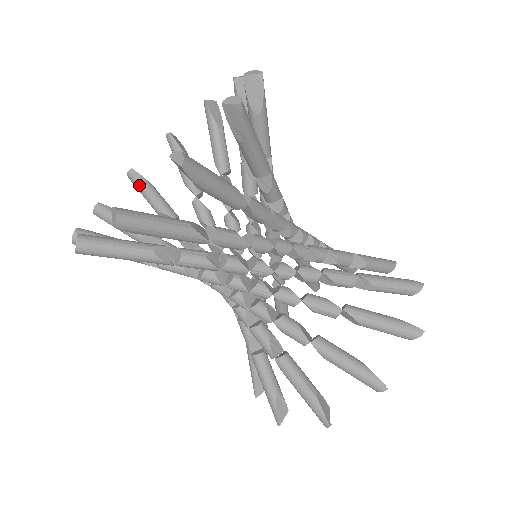
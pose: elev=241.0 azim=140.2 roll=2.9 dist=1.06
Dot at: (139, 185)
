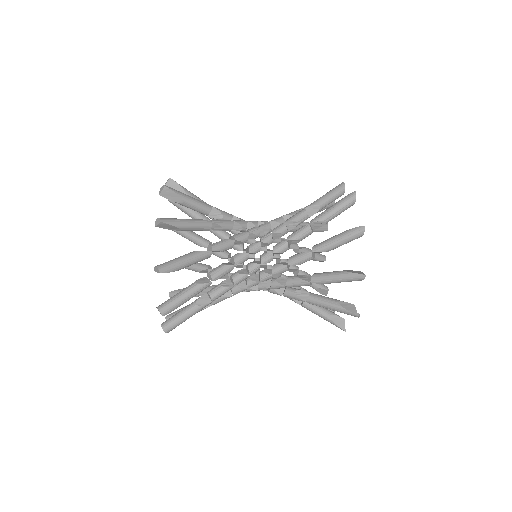
Dot at: occluded
